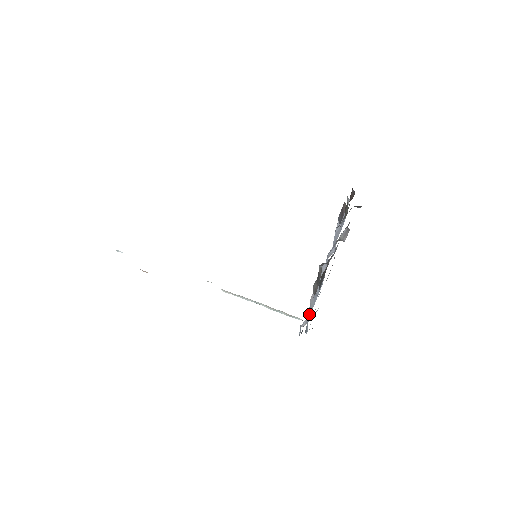
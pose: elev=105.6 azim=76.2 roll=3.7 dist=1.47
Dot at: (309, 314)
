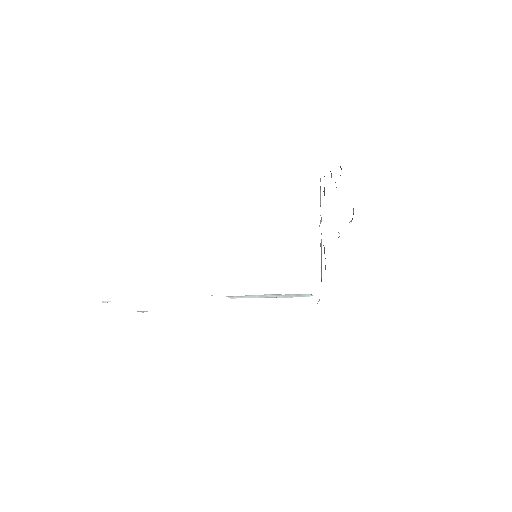
Dot at: occluded
